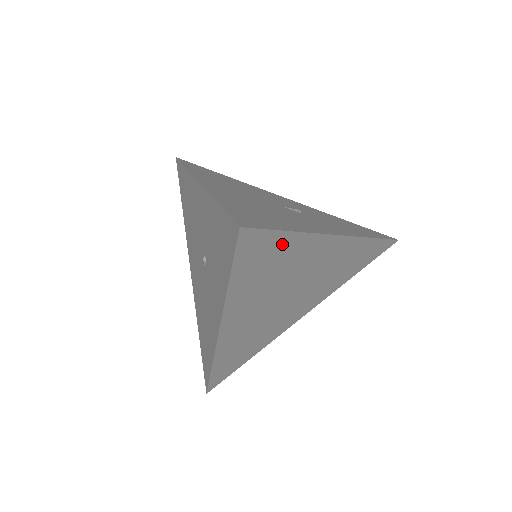
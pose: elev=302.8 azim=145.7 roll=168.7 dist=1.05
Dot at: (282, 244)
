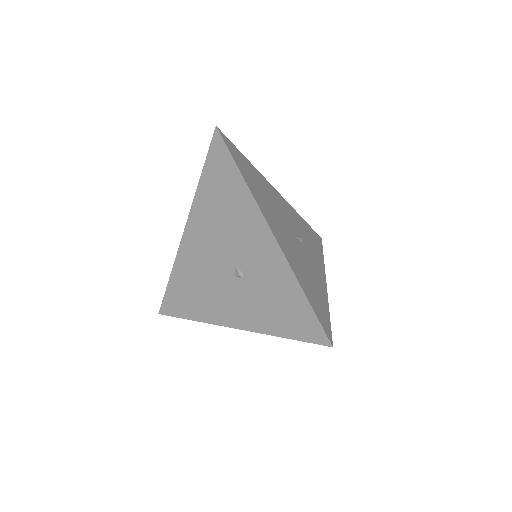
Dot at: occluded
